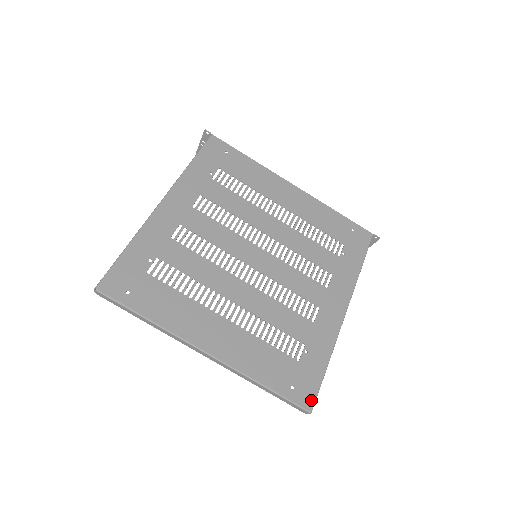
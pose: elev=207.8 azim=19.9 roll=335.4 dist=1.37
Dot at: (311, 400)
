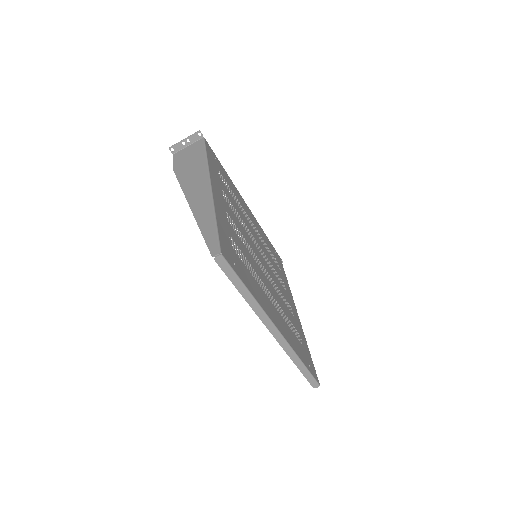
Dot at: occluded
